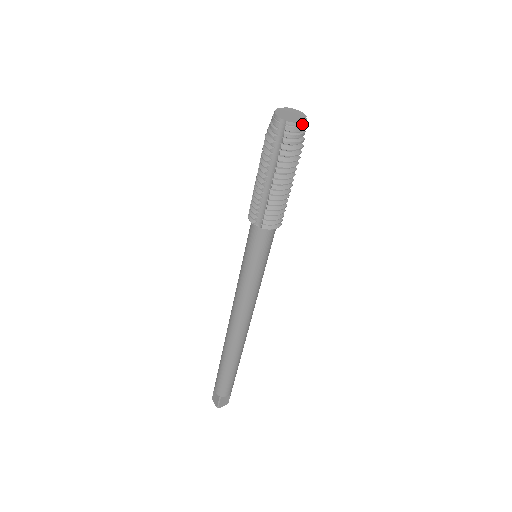
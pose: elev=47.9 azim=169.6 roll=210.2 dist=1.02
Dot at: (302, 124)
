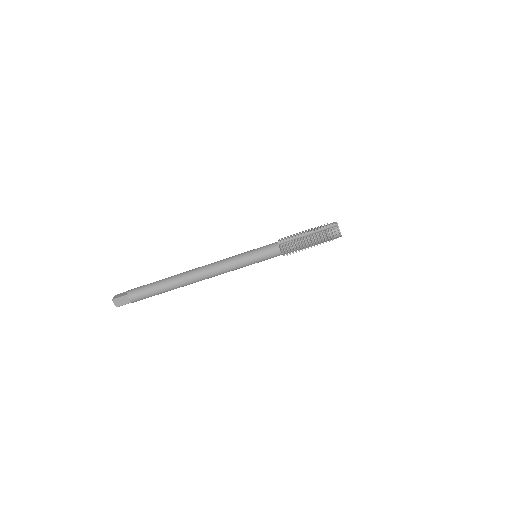
Dot at: (340, 233)
